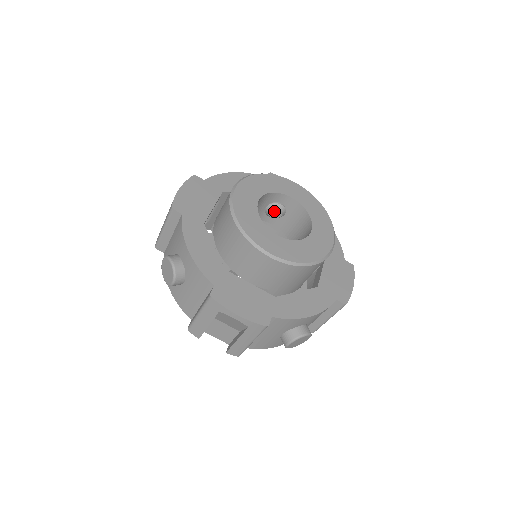
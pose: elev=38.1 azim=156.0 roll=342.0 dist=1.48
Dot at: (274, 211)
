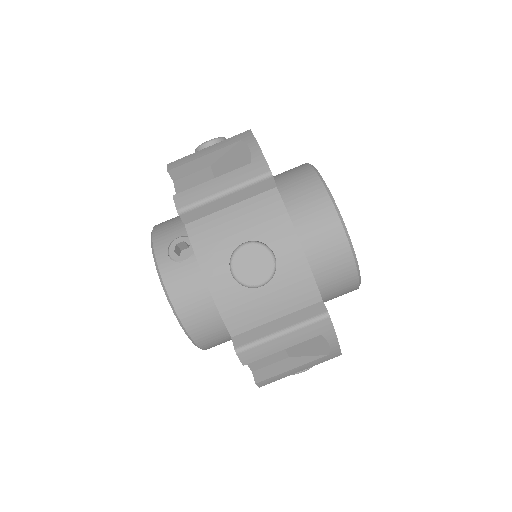
Dot at: occluded
